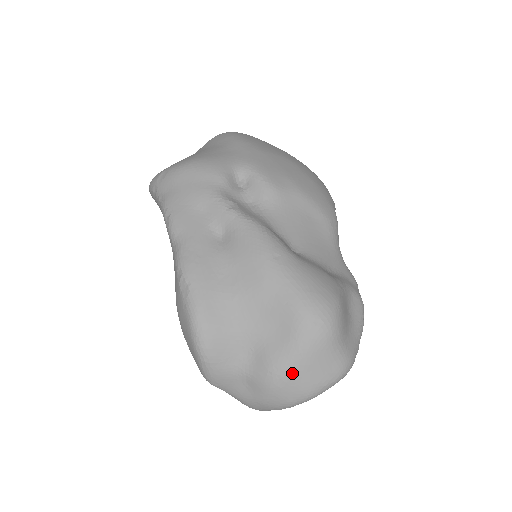
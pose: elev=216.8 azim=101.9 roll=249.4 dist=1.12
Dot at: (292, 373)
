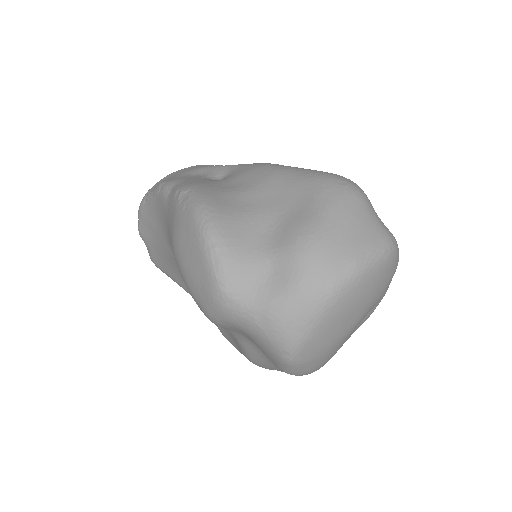
Dot at: (327, 231)
